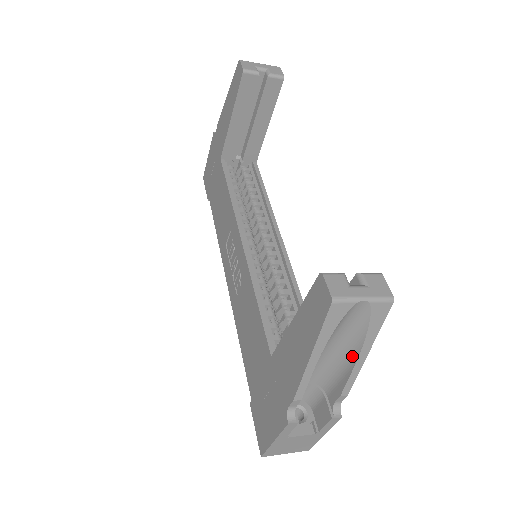
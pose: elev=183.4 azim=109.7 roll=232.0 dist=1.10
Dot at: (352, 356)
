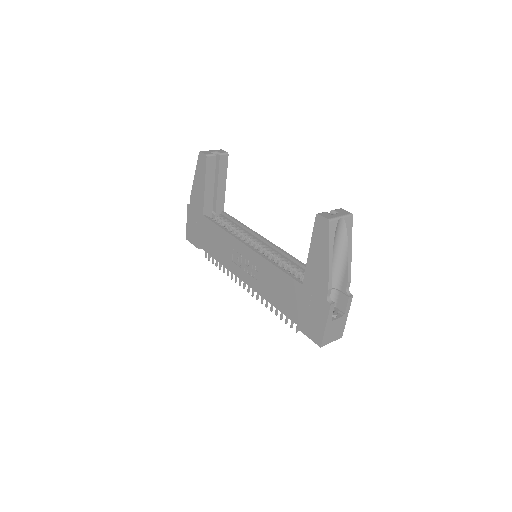
Dot at: (345, 255)
